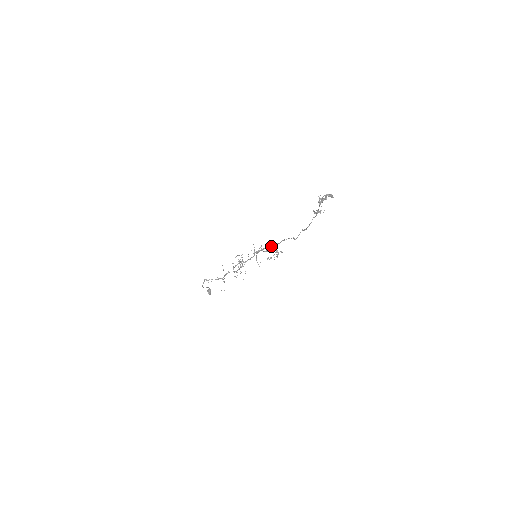
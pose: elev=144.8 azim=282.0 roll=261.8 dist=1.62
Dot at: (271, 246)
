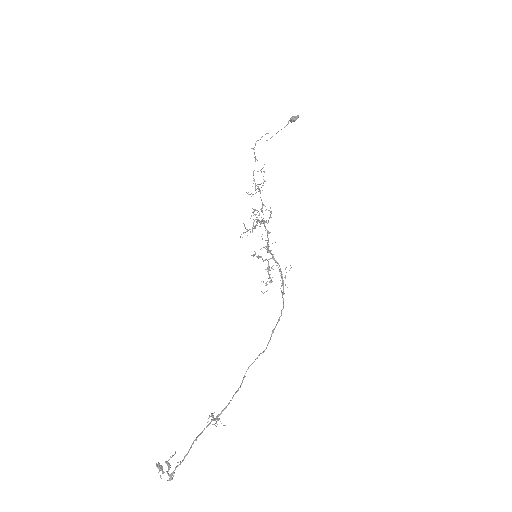
Dot at: (279, 269)
